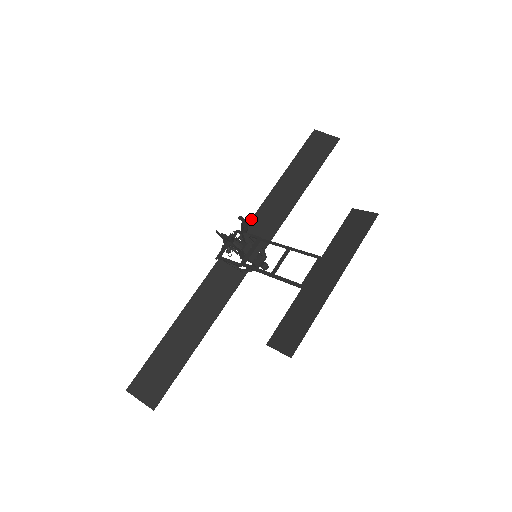
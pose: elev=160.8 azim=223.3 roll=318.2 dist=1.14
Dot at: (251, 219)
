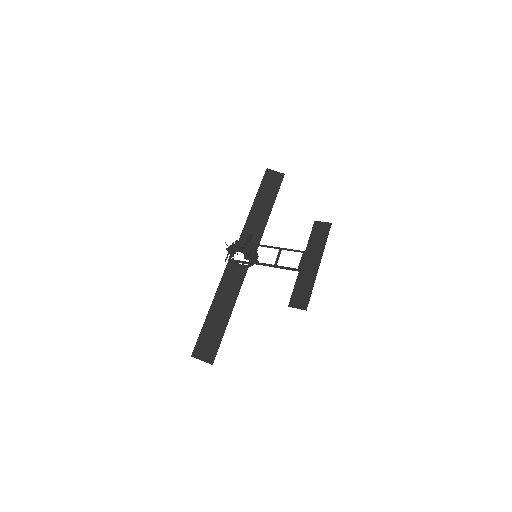
Dot at: (242, 232)
